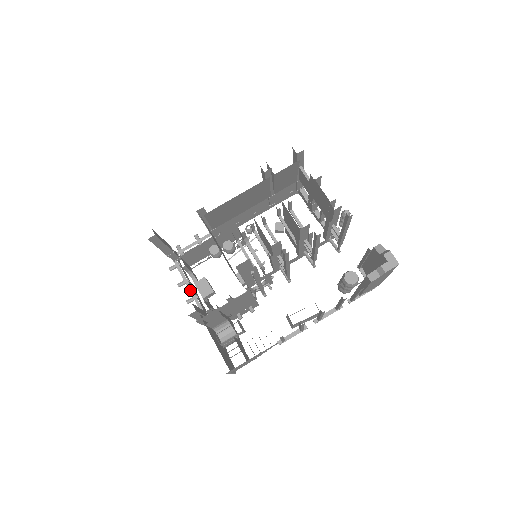
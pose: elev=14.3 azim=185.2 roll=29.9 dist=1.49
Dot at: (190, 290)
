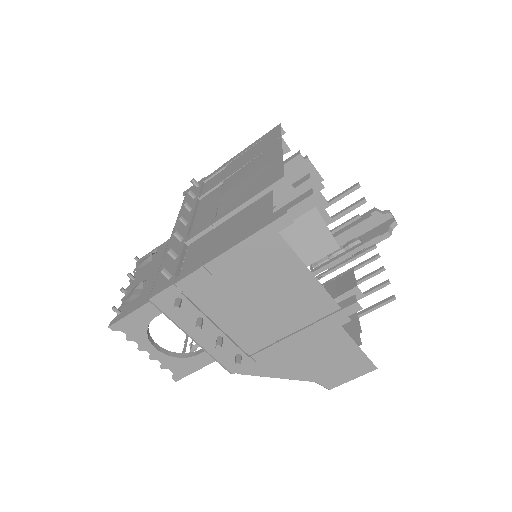
Dot at: (218, 326)
